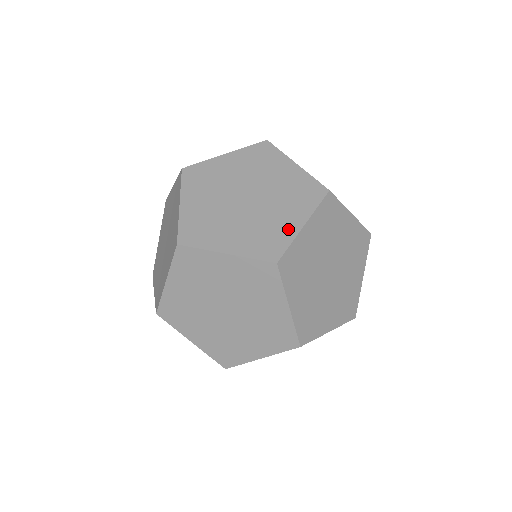
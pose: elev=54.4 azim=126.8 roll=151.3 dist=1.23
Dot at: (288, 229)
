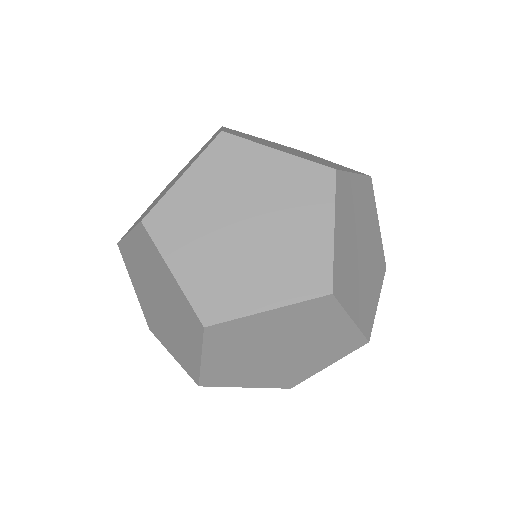
Dot at: (319, 244)
